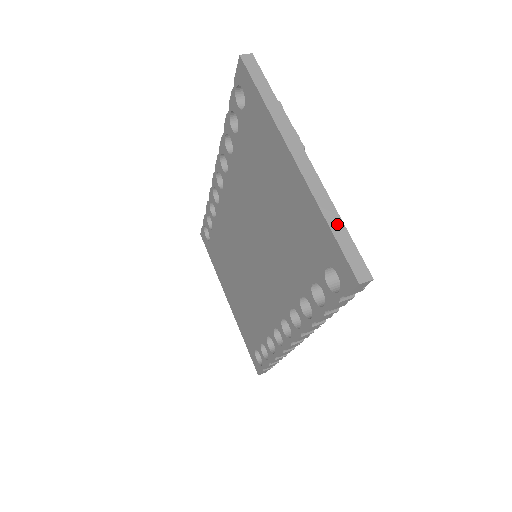
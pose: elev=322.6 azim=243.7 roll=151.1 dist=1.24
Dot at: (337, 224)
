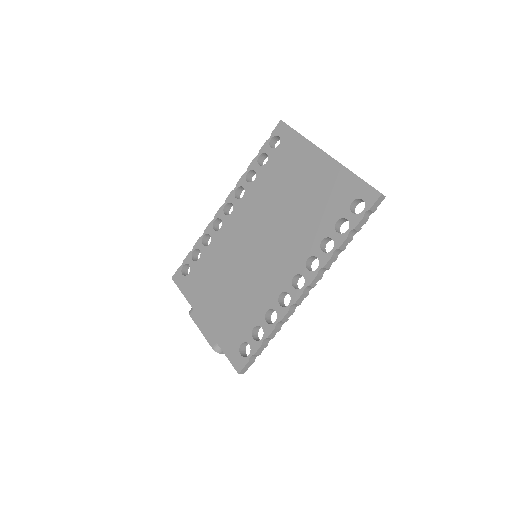
Dot at: occluded
